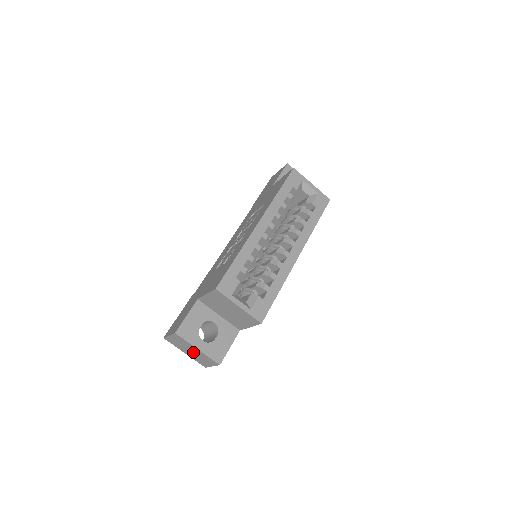
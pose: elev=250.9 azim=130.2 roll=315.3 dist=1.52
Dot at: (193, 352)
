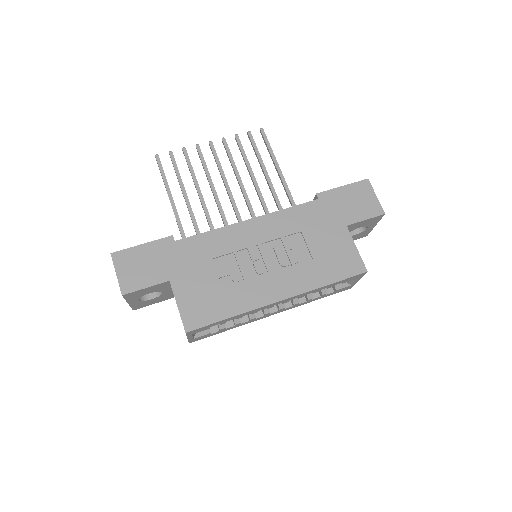
Dot at: occluded
